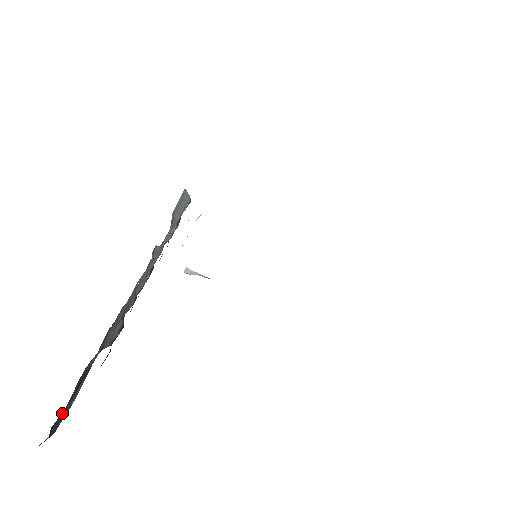
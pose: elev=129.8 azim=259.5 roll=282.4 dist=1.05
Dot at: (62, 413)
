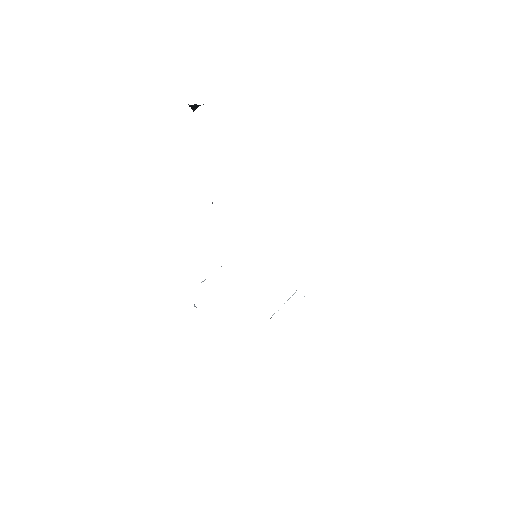
Dot at: occluded
